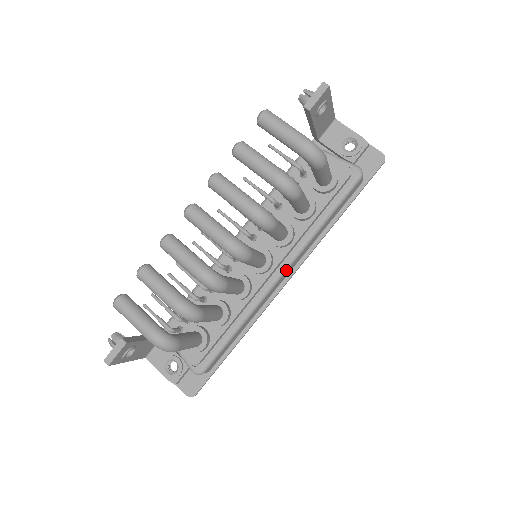
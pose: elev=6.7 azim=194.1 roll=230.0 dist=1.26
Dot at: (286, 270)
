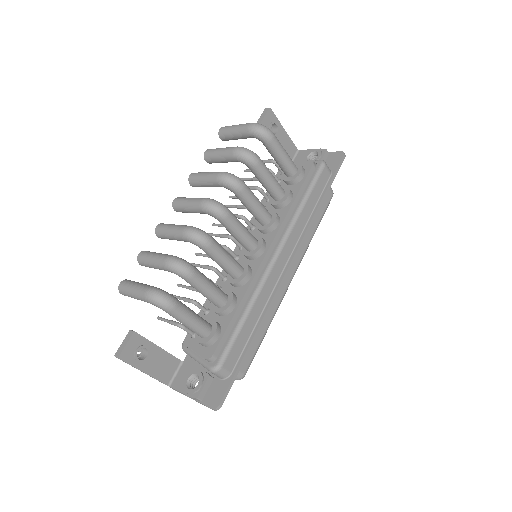
Dot at: (281, 249)
